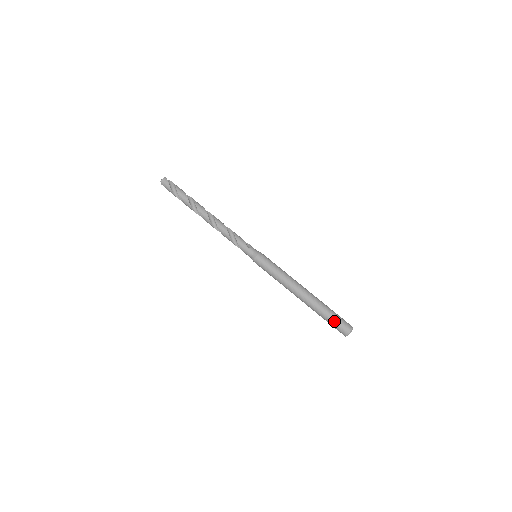
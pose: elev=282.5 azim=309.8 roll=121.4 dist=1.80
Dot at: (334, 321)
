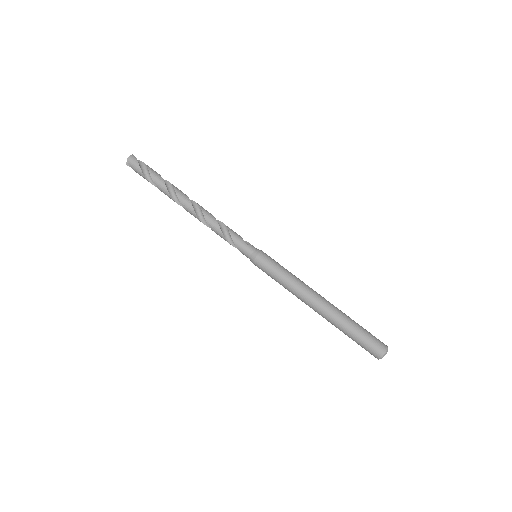
Dot at: (364, 338)
